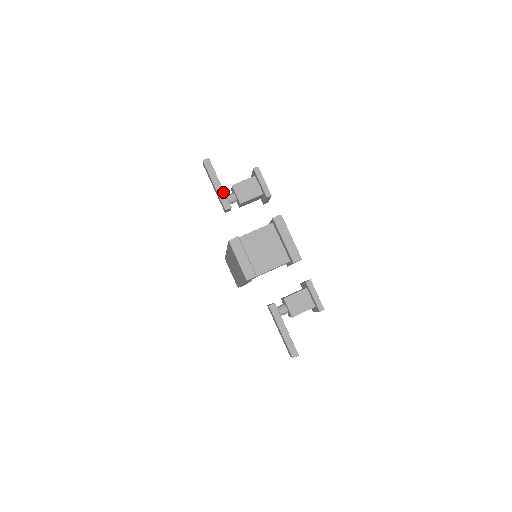
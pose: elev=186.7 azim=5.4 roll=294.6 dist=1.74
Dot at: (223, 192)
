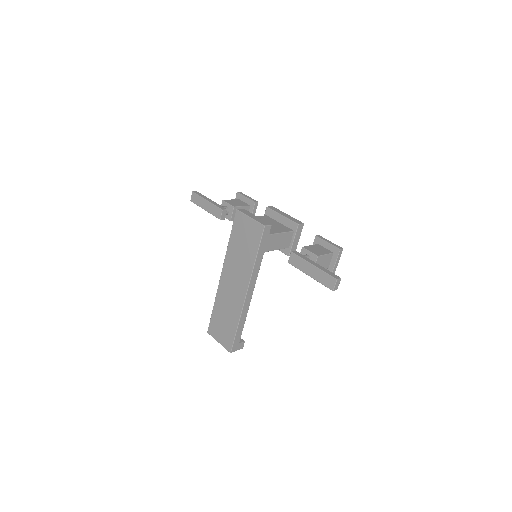
Dot at: (216, 203)
